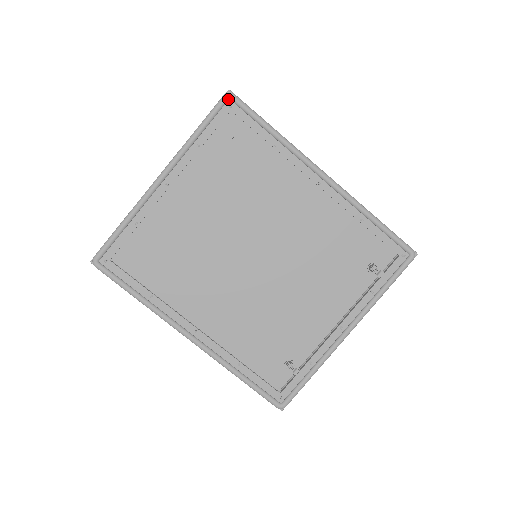
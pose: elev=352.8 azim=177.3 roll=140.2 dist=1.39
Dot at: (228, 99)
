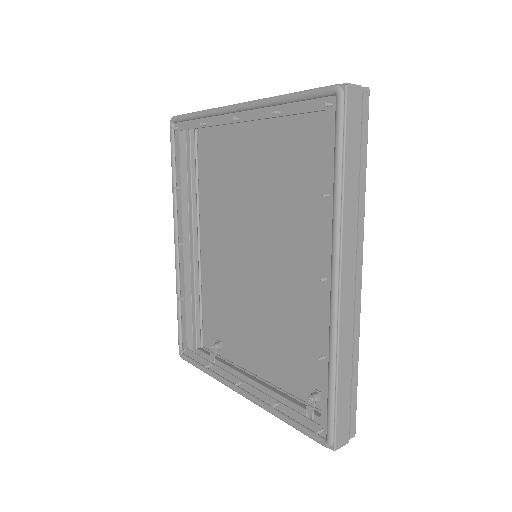
Dot at: (334, 94)
